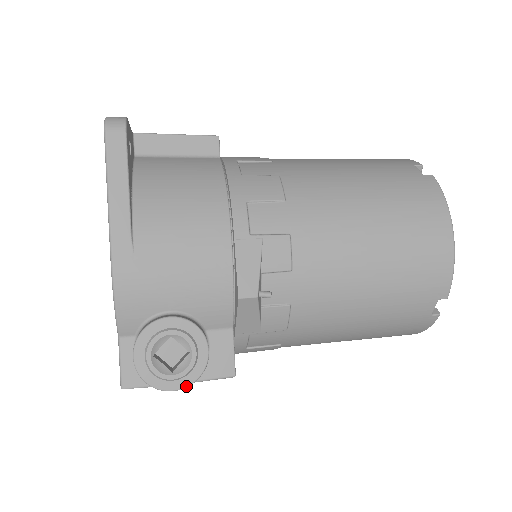
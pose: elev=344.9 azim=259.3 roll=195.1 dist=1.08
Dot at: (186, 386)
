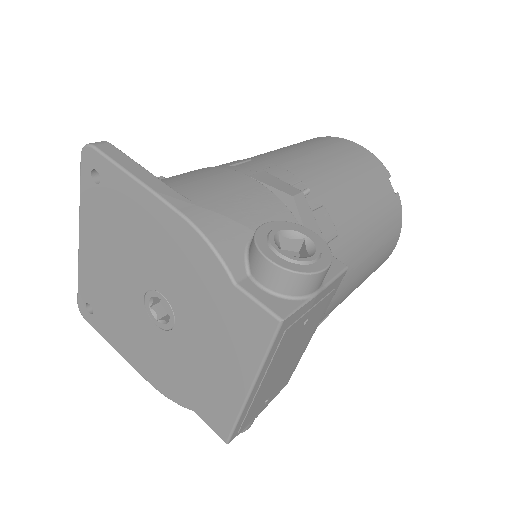
Dot at: (330, 261)
